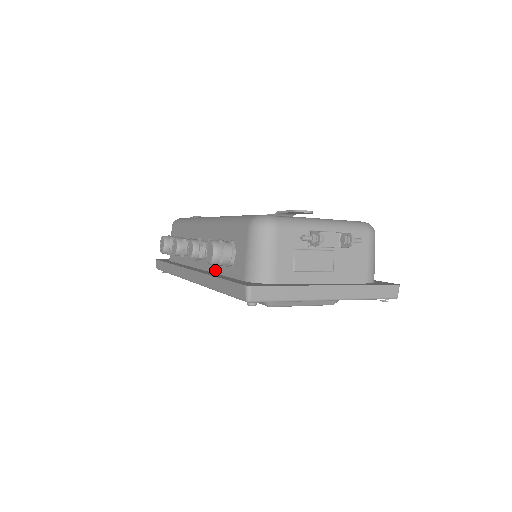
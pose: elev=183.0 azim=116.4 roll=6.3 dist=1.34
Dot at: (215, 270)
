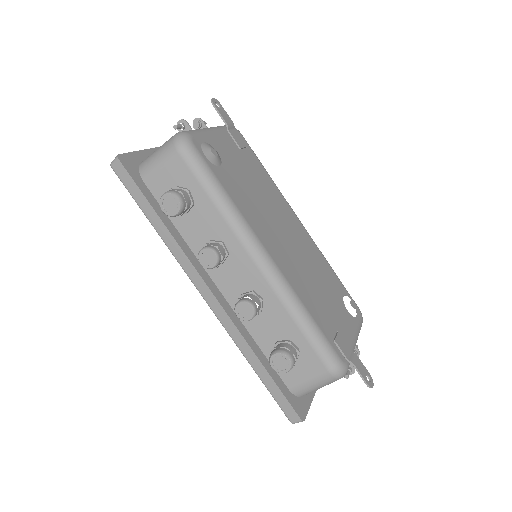
Dot at: (251, 330)
